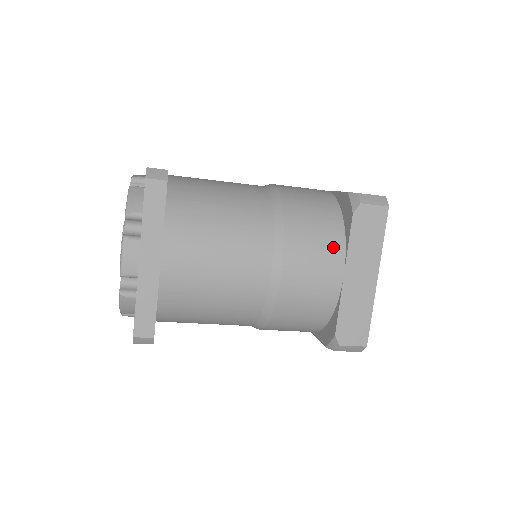
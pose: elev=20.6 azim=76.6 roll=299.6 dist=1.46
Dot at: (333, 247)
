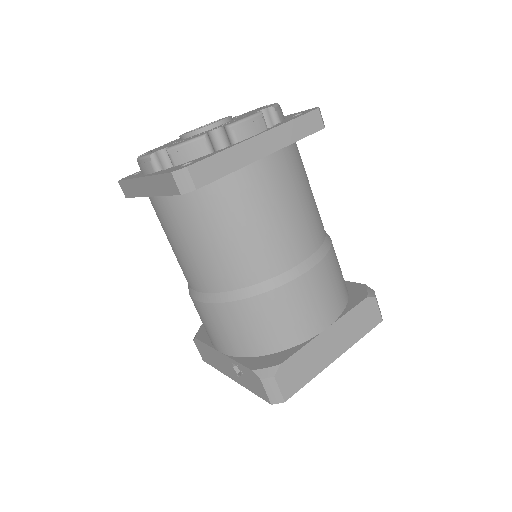
Dot at: (338, 302)
